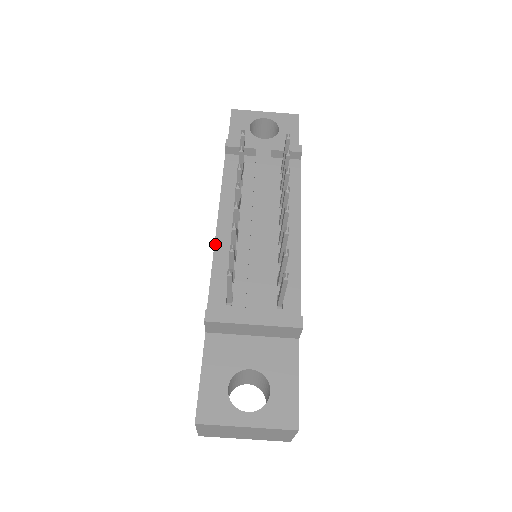
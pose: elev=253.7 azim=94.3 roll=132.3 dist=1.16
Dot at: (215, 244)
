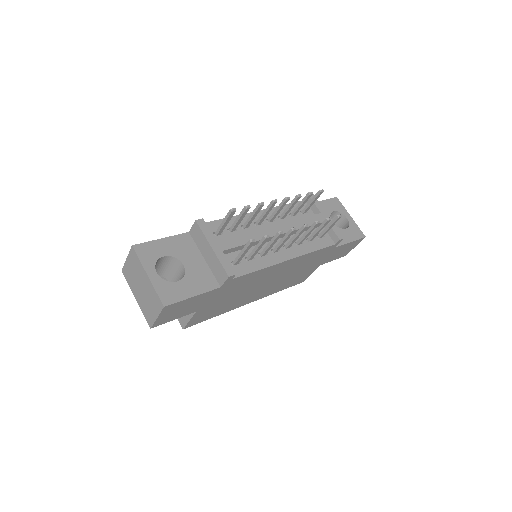
Dot at: occluded
